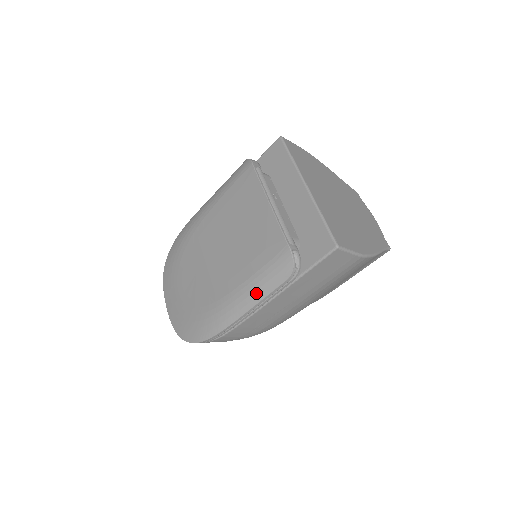
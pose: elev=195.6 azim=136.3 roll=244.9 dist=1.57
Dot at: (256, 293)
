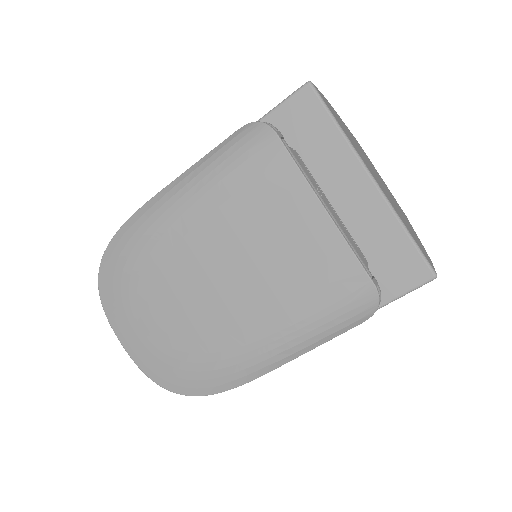
Dot at: (311, 341)
